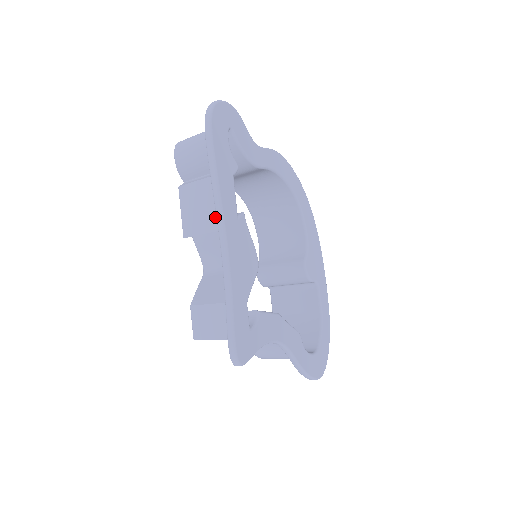
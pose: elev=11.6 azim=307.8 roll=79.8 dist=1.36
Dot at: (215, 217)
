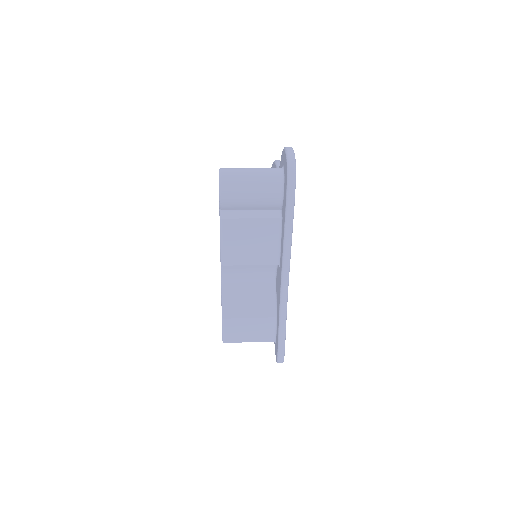
Dot at: (266, 253)
